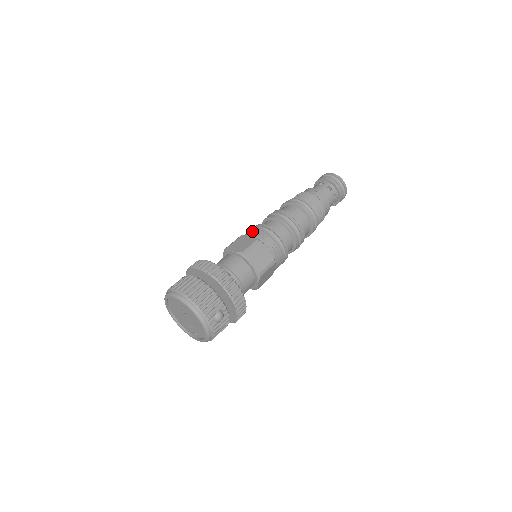
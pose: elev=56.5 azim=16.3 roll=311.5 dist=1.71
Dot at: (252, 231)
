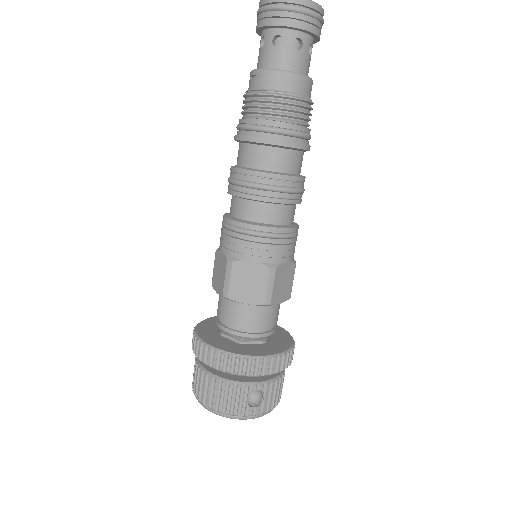
Dot at: (220, 239)
